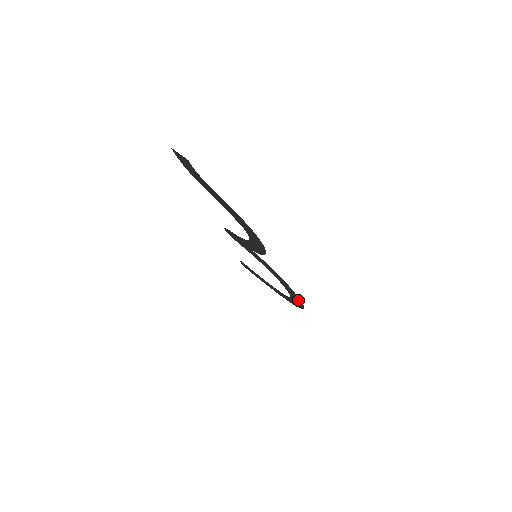
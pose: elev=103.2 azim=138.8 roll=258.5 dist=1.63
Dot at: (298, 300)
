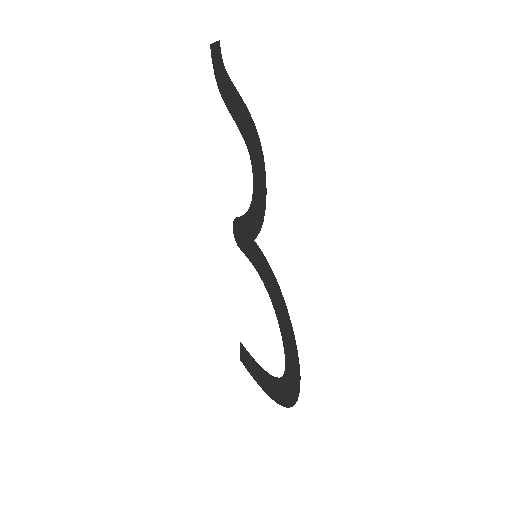
Dot at: (294, 357)
